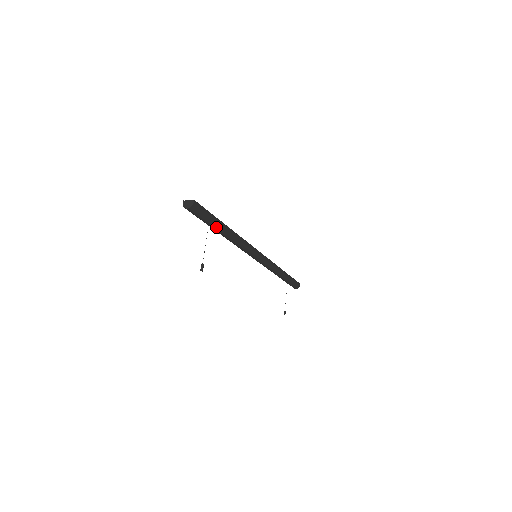
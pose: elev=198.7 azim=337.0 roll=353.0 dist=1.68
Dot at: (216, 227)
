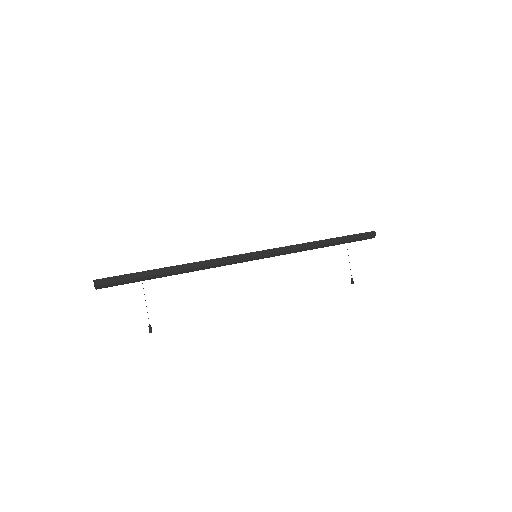
Dot at: (154, 278)
